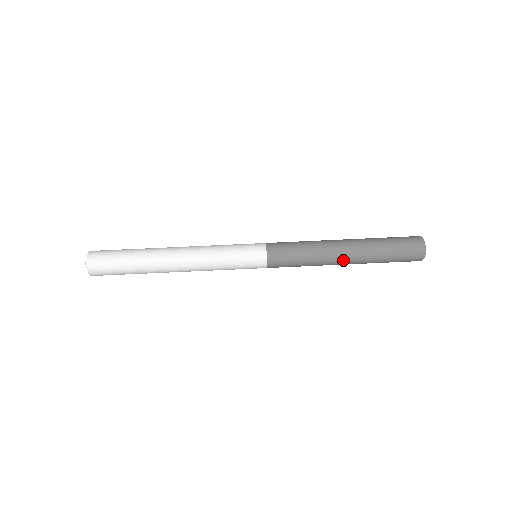
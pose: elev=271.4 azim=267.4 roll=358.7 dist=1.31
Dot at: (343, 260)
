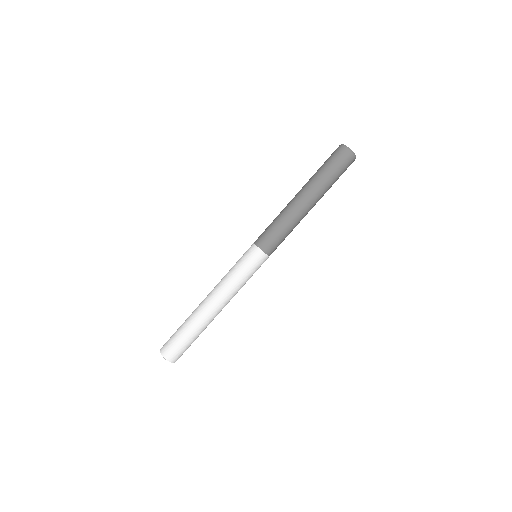
Dot at: (310, 208)
